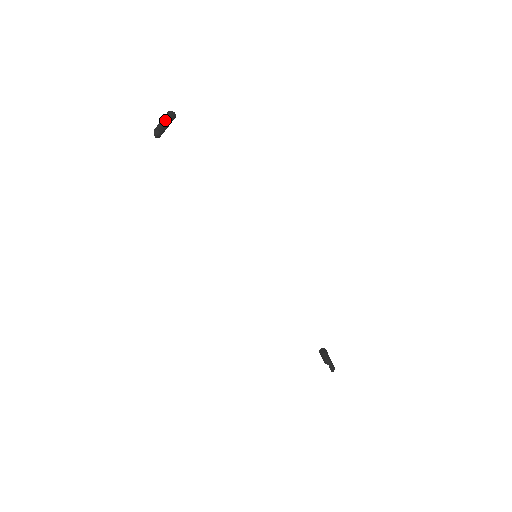
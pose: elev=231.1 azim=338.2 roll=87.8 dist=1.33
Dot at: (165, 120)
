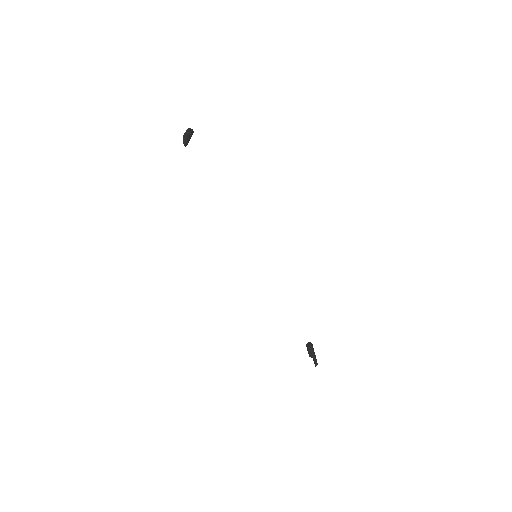
Dot at: (188, 134)
